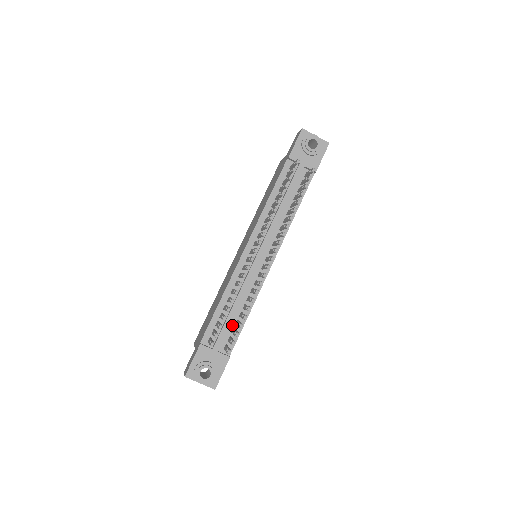
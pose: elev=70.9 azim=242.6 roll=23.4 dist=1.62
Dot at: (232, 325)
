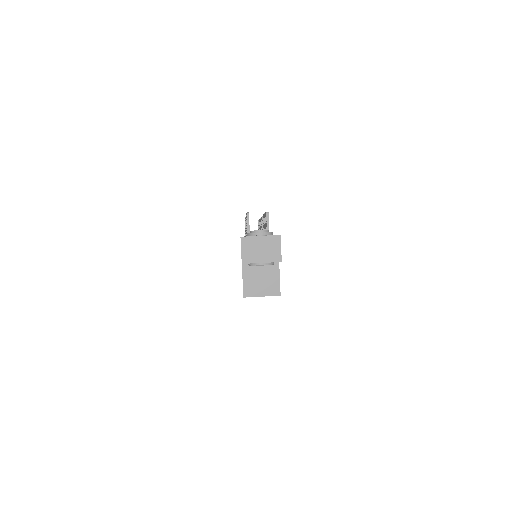
Dot at: occluded
